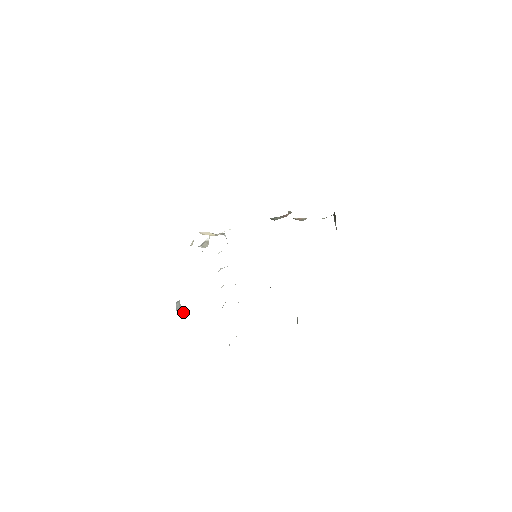
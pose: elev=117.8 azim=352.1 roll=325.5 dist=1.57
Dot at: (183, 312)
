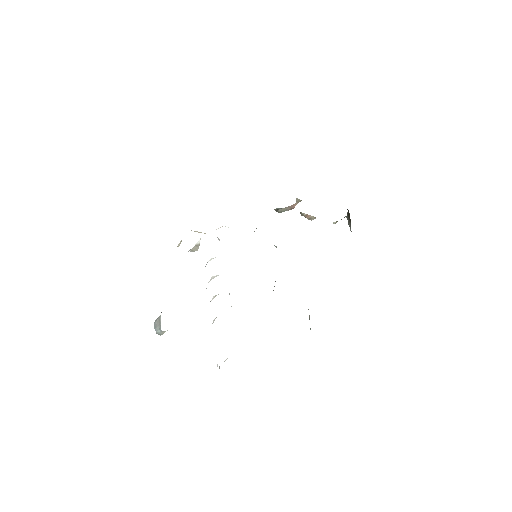
Dot at: (163, 331)
